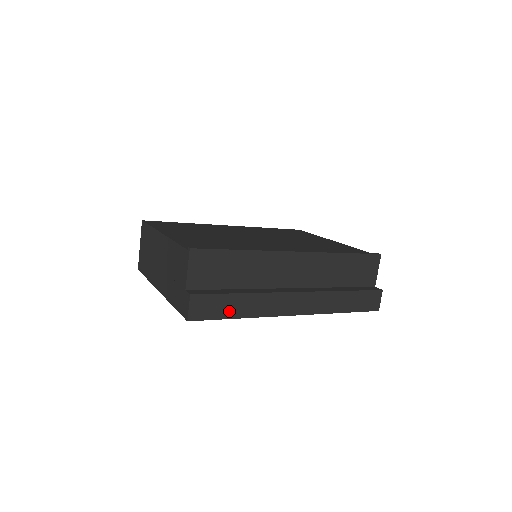
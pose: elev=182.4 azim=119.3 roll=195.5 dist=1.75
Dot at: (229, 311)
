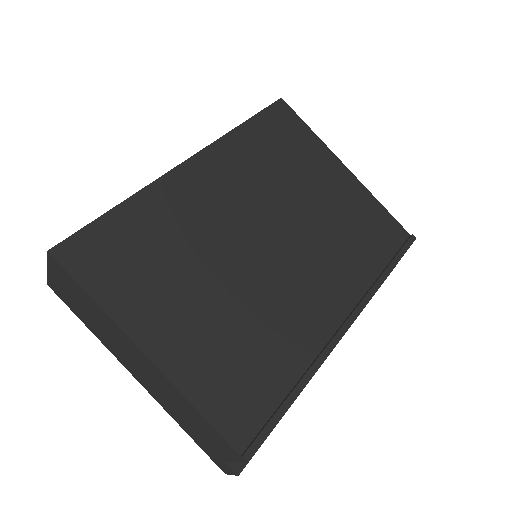
Dot at: occluded
